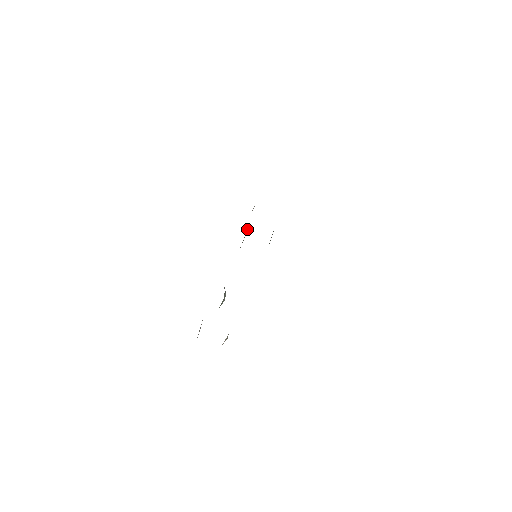
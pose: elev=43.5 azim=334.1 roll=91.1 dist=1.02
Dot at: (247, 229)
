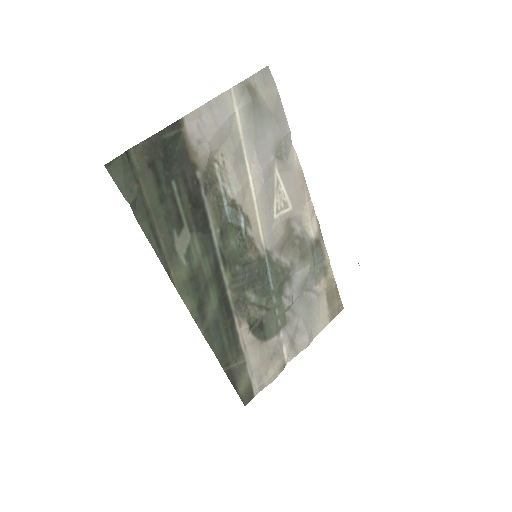
Dot at: (297, 242)
